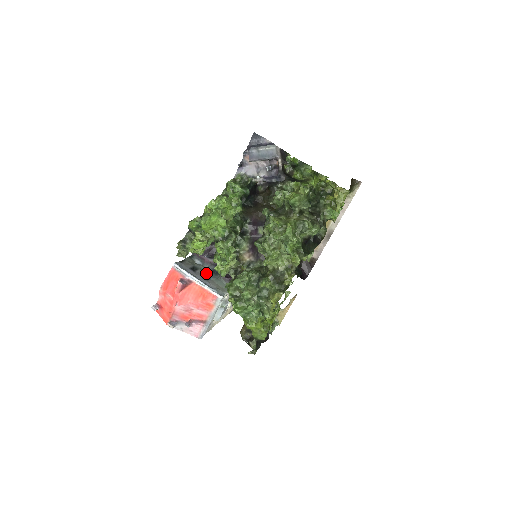
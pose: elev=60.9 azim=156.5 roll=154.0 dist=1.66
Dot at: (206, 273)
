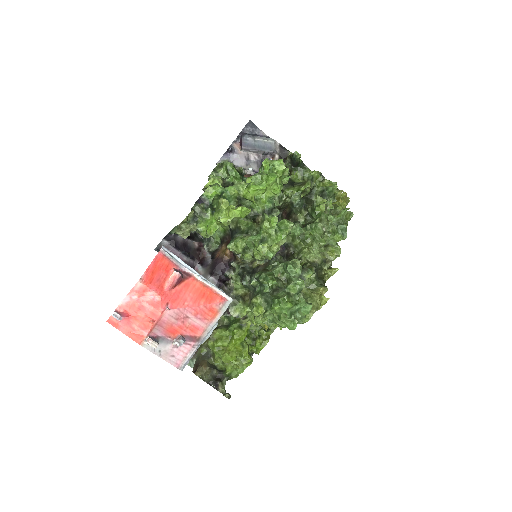
Dot at: occluded
